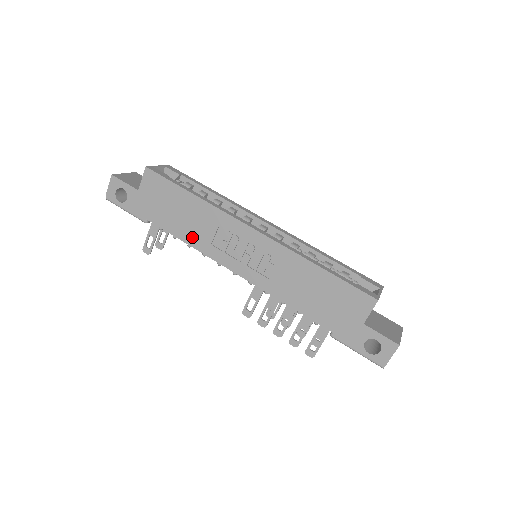
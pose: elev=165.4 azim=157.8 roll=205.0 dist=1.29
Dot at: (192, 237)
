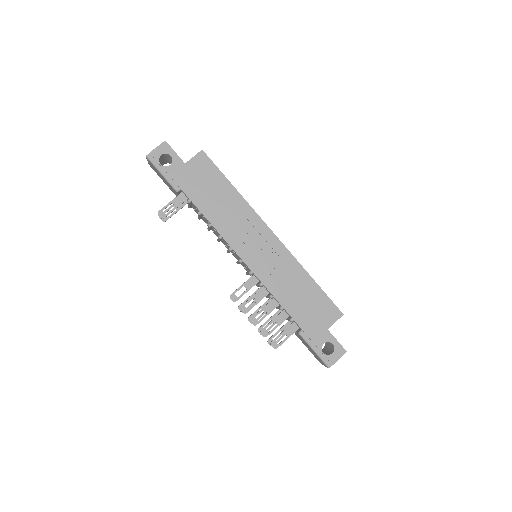
Dot at: (217, 219)
